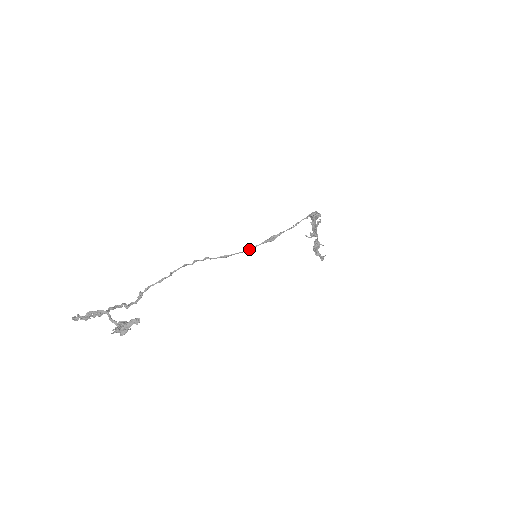
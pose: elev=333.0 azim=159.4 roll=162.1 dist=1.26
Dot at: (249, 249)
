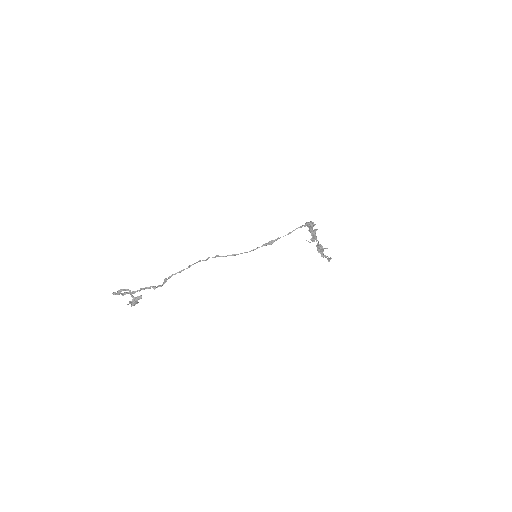
Dot at: (251, 250)
